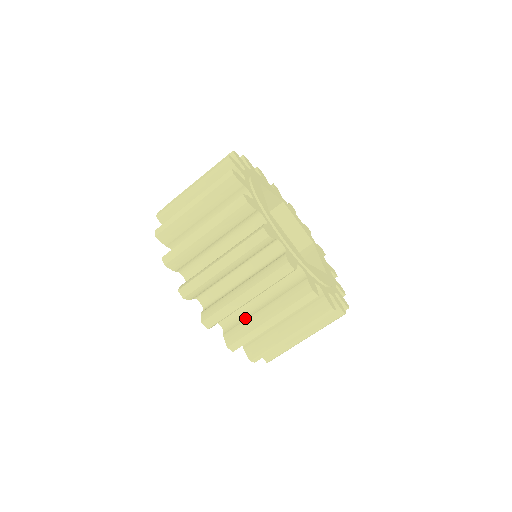
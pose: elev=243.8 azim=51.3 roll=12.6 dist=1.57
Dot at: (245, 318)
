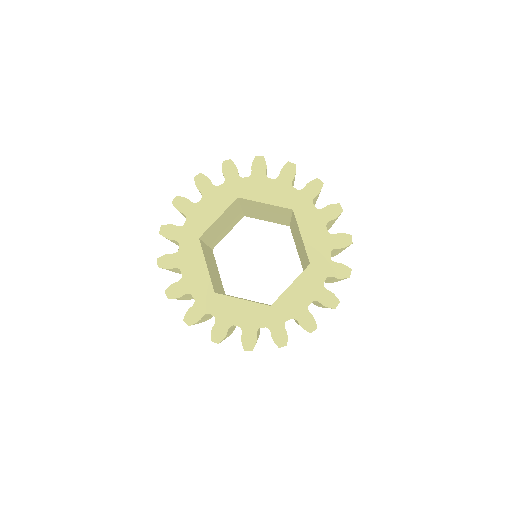
Dot at: occluded
